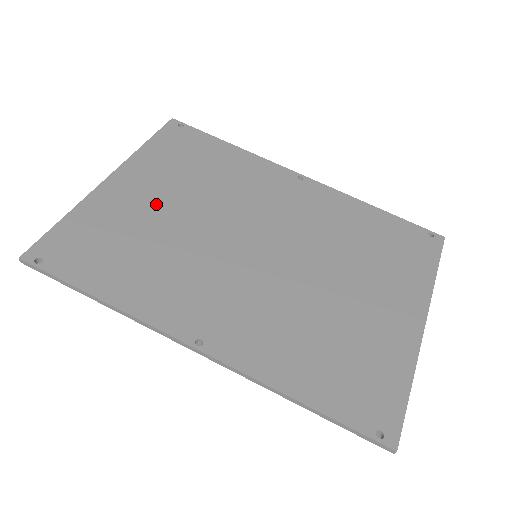
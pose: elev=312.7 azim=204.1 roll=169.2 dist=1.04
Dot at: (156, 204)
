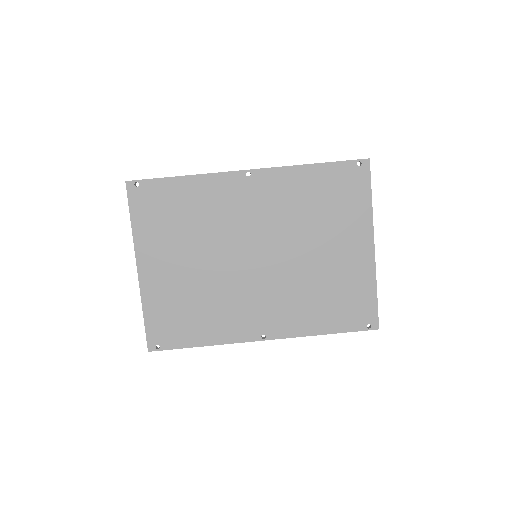
Dot at: (180, 270)
